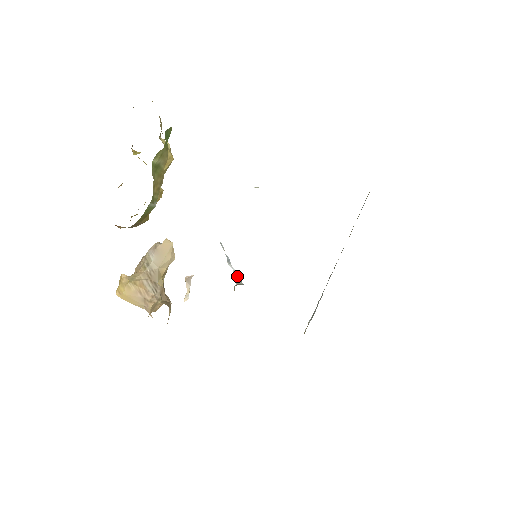
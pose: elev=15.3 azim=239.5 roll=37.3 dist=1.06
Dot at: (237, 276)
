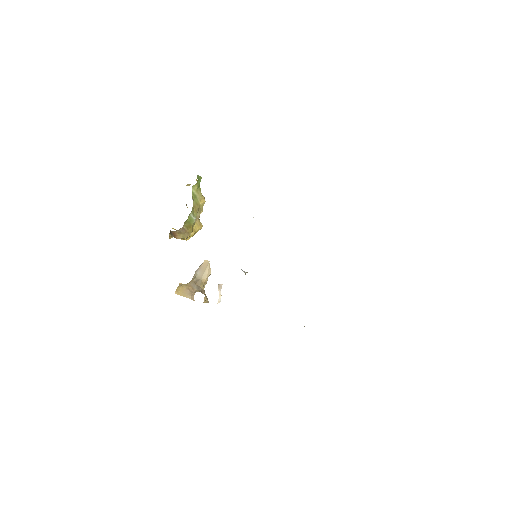
Dot at: (246, 272)
